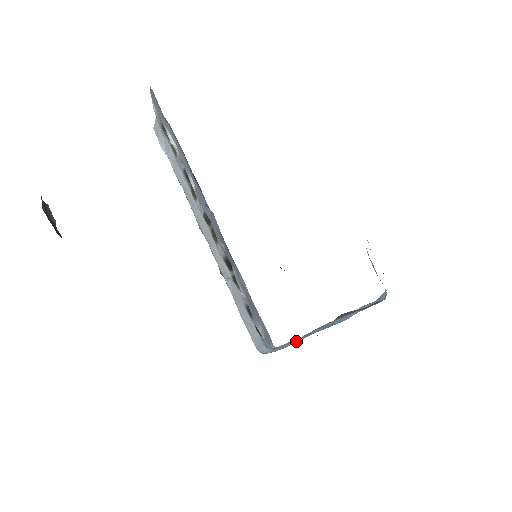
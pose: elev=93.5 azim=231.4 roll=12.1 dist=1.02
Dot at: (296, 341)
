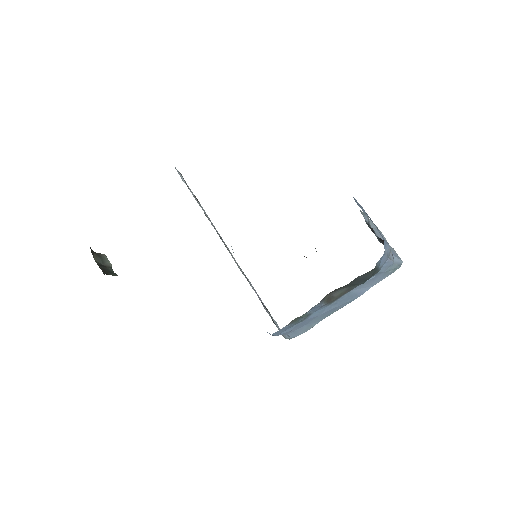
Dot at: (286, 326)
